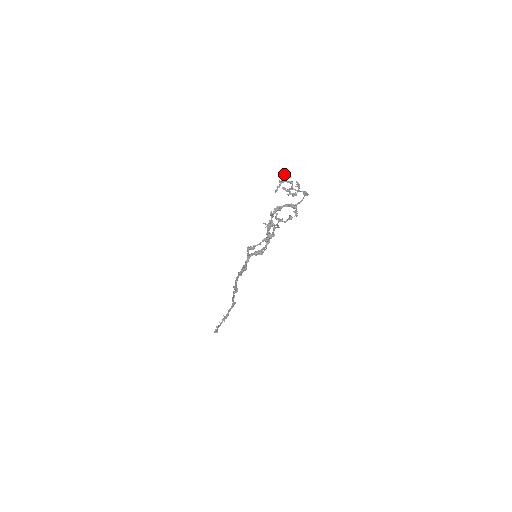
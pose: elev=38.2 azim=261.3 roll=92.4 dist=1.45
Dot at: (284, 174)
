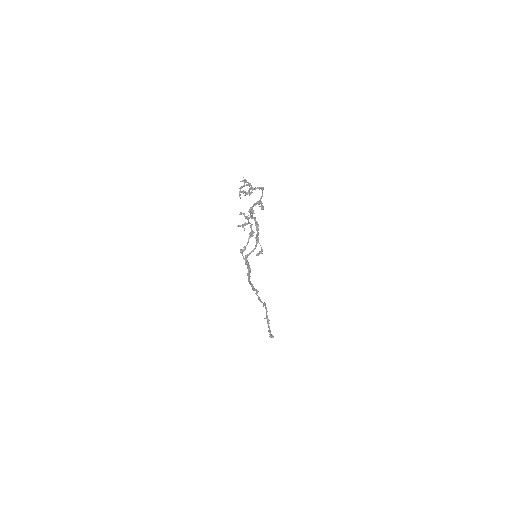
Dot at: (240, 181)
